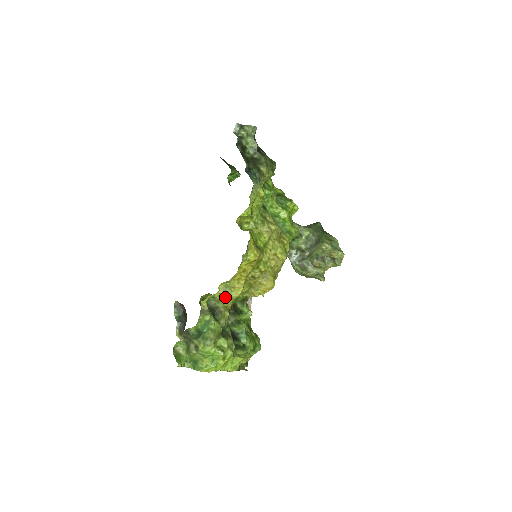
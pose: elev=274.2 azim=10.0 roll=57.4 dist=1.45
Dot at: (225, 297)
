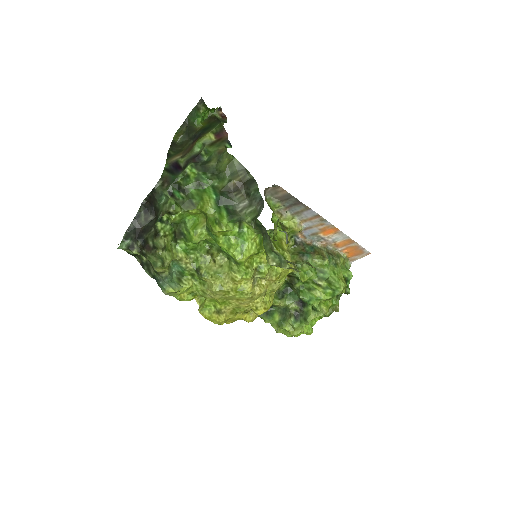
Dot at: occluded
